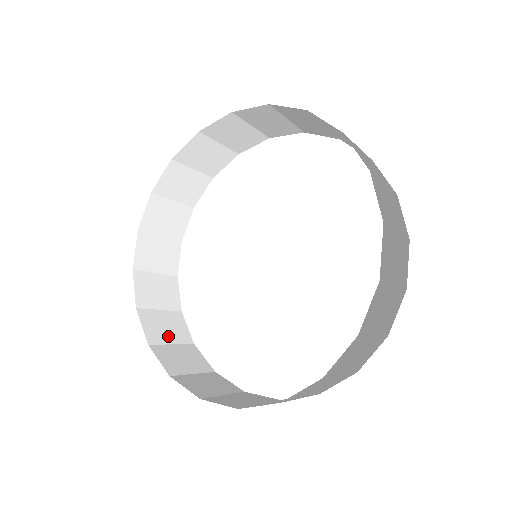
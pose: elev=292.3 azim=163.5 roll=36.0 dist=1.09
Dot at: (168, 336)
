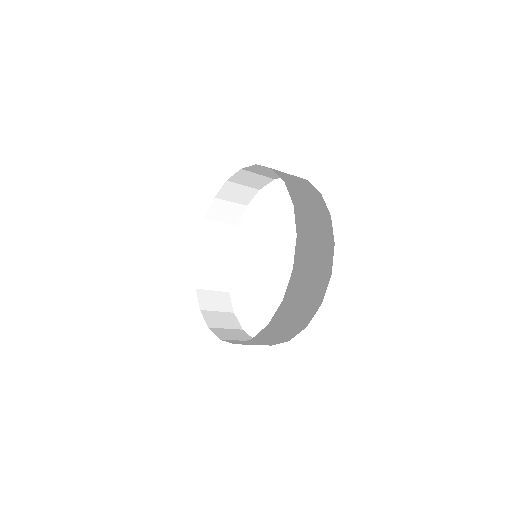
Dot at: (223, 217)
